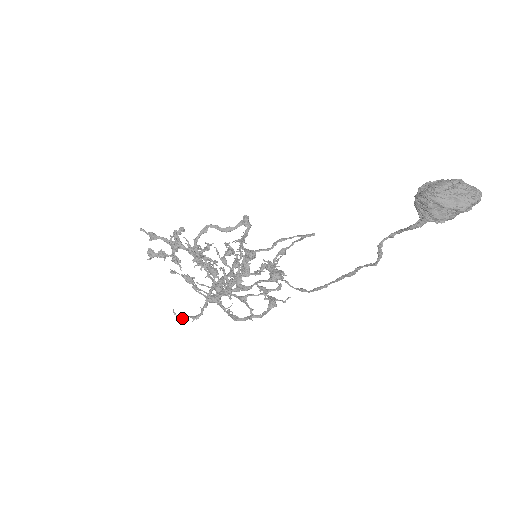
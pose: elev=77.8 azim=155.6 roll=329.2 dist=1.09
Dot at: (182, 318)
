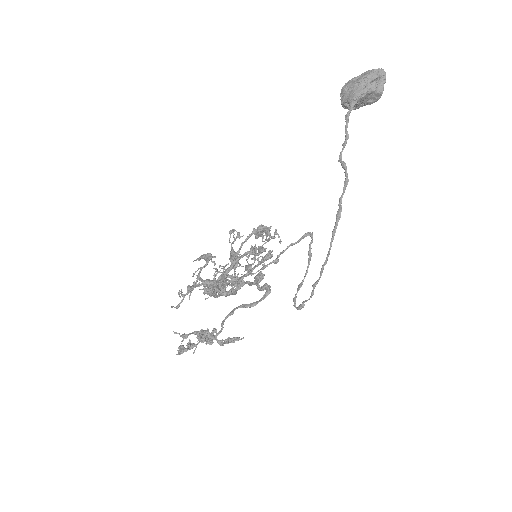
Dot at: (177, 305)
